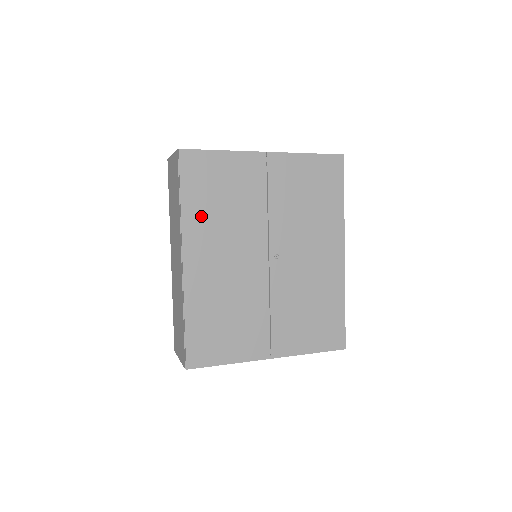
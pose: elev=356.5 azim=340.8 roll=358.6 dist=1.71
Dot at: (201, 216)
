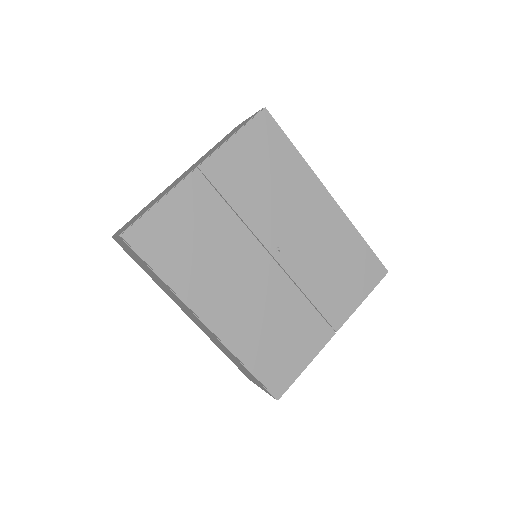
Dot at: (189, 275)
